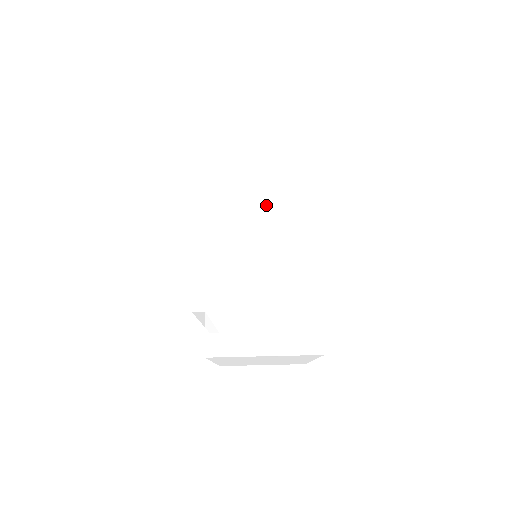
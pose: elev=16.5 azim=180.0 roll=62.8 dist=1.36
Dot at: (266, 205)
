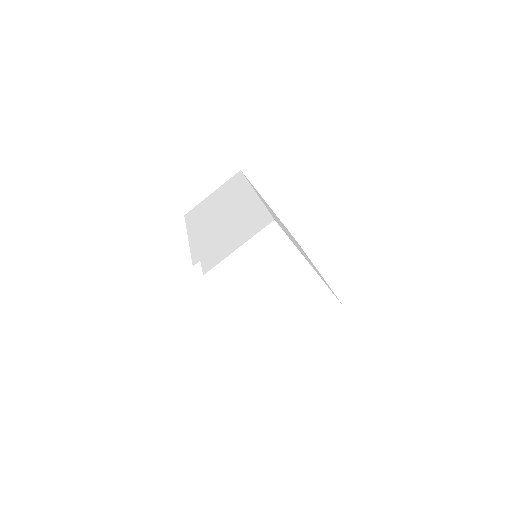
Dot at: (225, 206)
